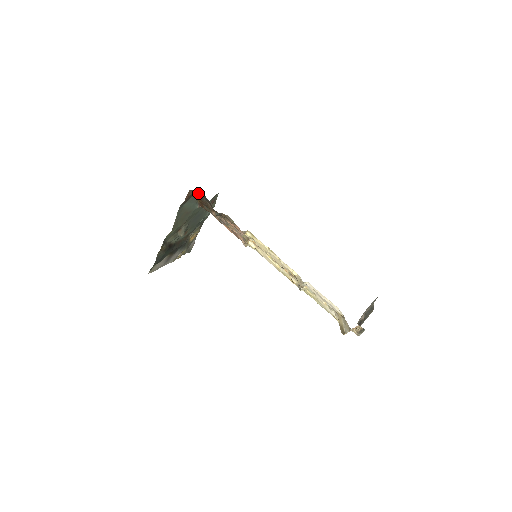
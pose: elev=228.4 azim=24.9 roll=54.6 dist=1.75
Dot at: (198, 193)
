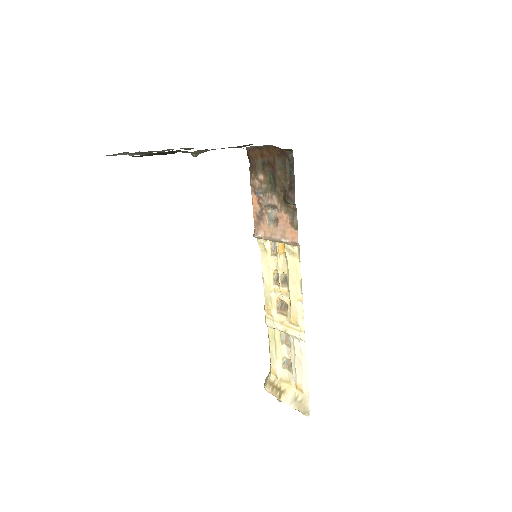
Dot at: (289, 155)
